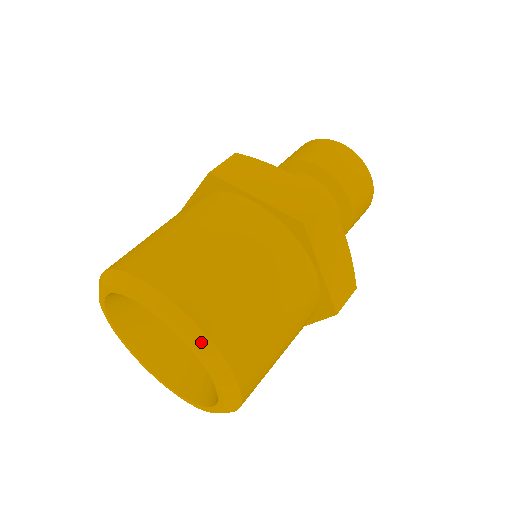
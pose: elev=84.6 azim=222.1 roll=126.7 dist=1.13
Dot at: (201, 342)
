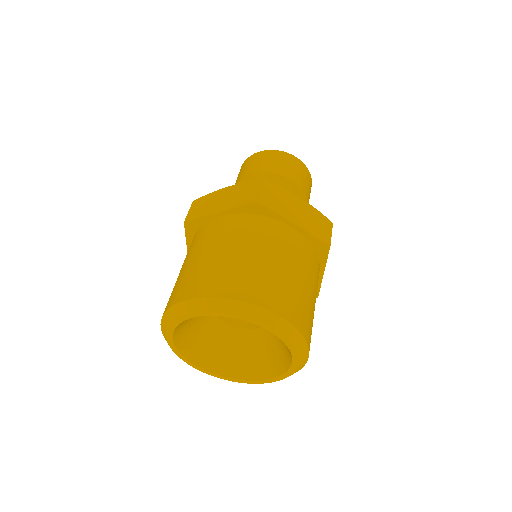
Dot at: (301, 345)
